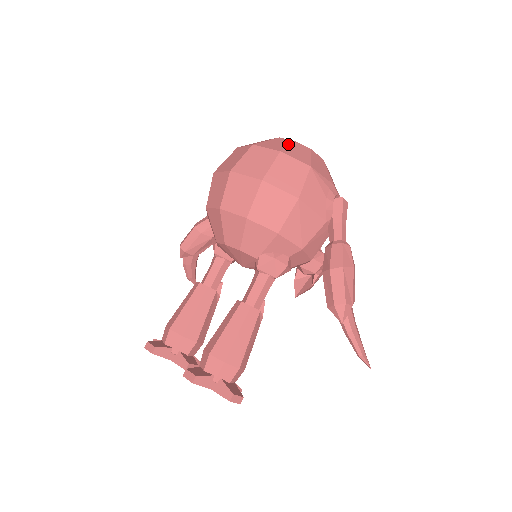
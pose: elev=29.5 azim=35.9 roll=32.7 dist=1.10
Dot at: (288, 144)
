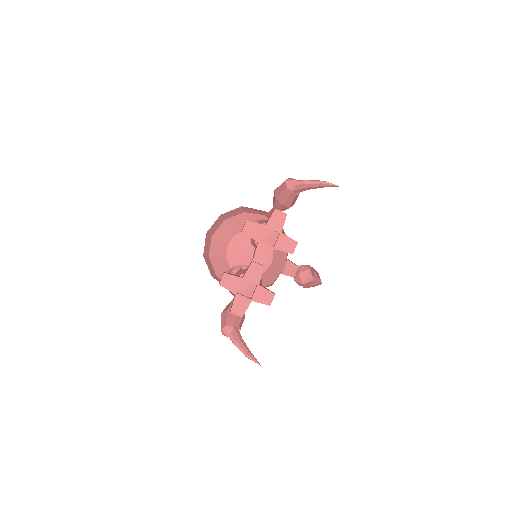
Dot at: occluded
